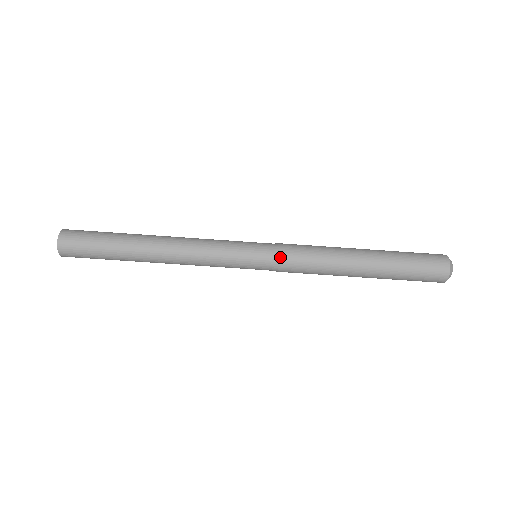
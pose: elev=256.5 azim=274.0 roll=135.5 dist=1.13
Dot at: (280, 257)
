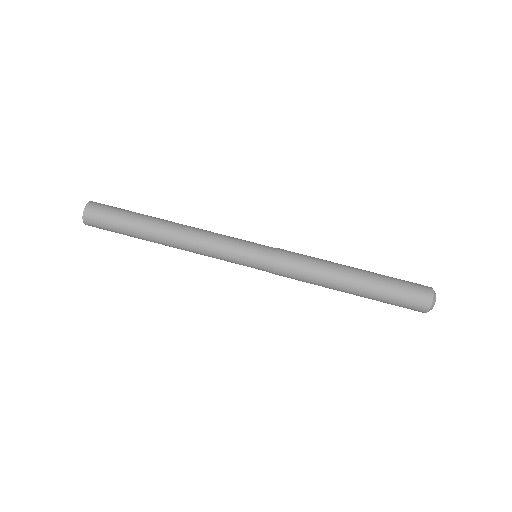
Dot at: (280, 249)
